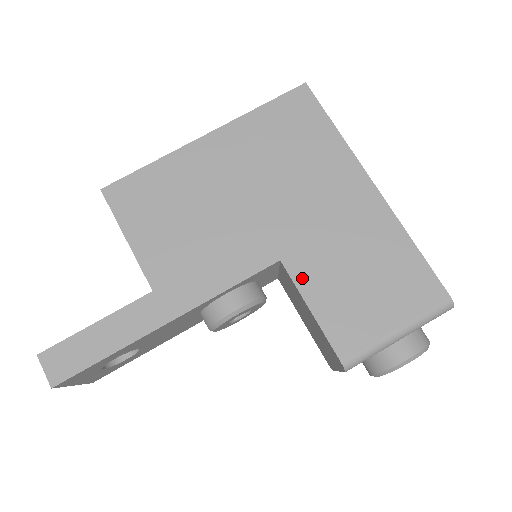
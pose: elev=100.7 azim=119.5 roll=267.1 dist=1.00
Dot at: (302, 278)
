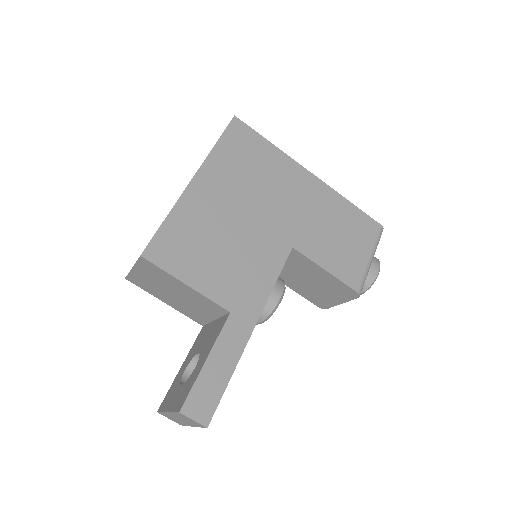
Dot at: (310, 253)
